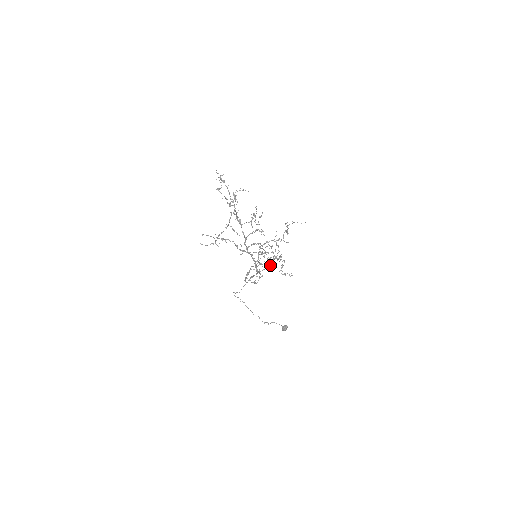
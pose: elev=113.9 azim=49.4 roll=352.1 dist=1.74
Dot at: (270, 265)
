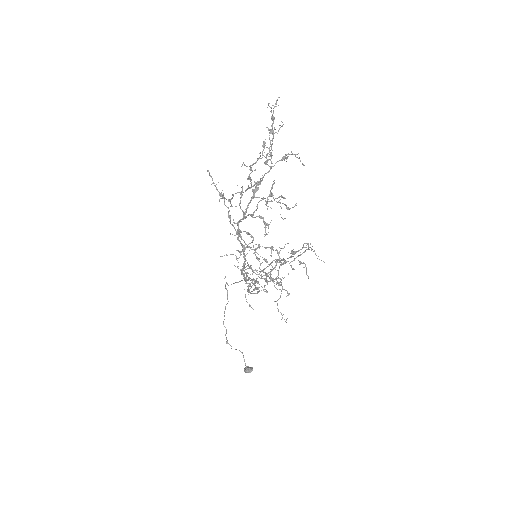
Dot at: occluded
